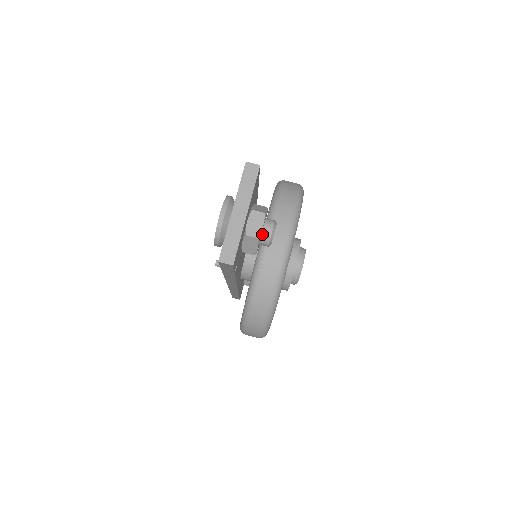
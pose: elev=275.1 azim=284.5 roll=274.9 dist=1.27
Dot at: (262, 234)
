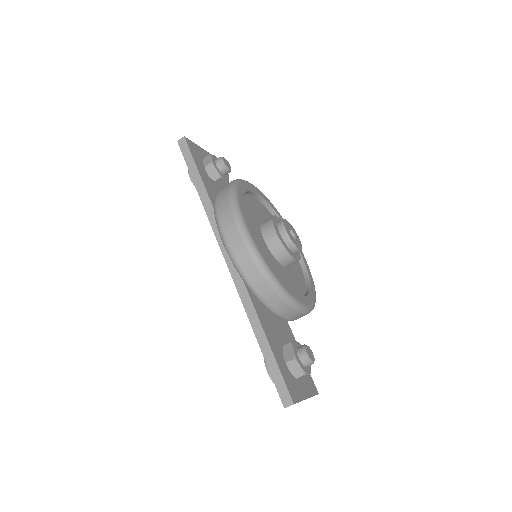
Dot at: (308, 366)
